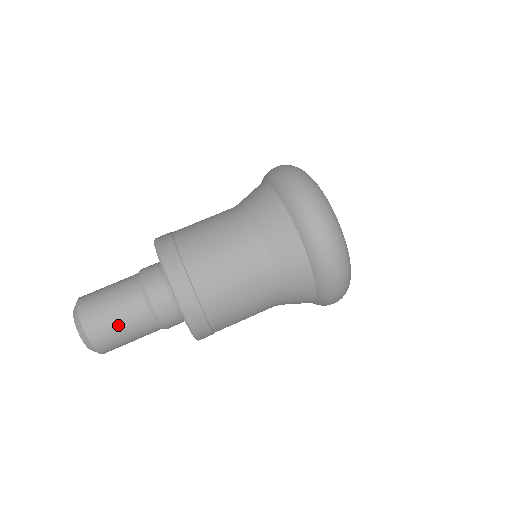
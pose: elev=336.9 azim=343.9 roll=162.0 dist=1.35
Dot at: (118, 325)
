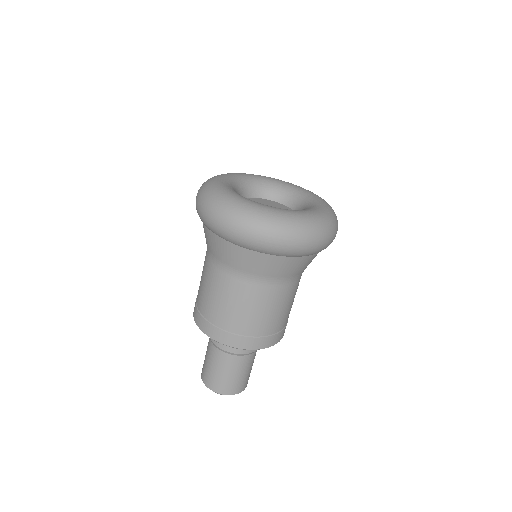
Dot at: (243, 375)
